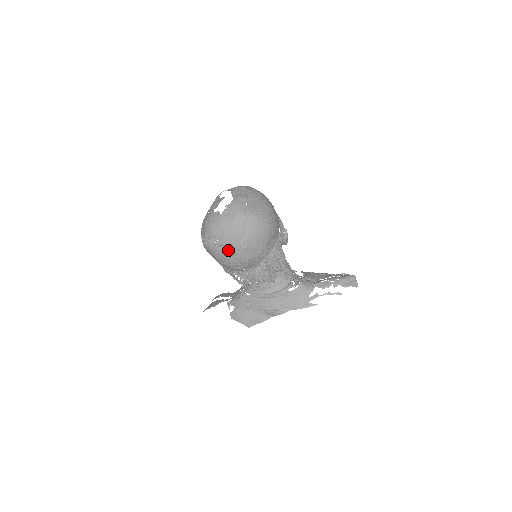
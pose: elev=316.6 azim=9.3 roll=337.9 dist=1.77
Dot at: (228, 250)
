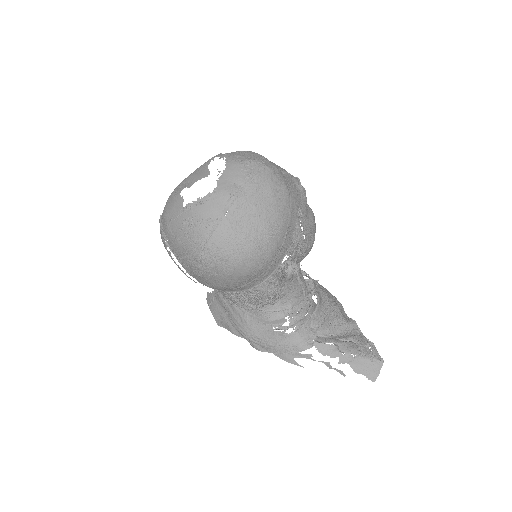
Dot at: (179, 261)
